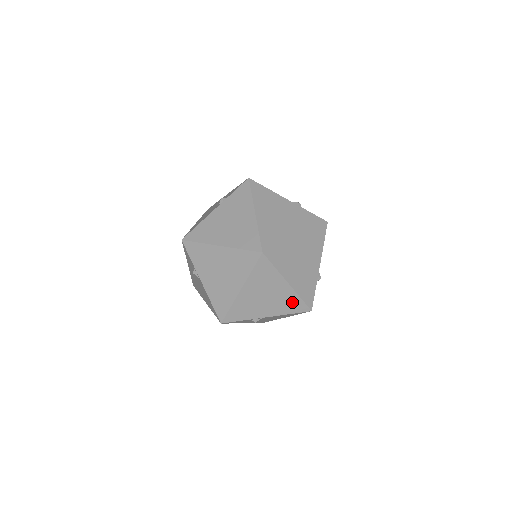
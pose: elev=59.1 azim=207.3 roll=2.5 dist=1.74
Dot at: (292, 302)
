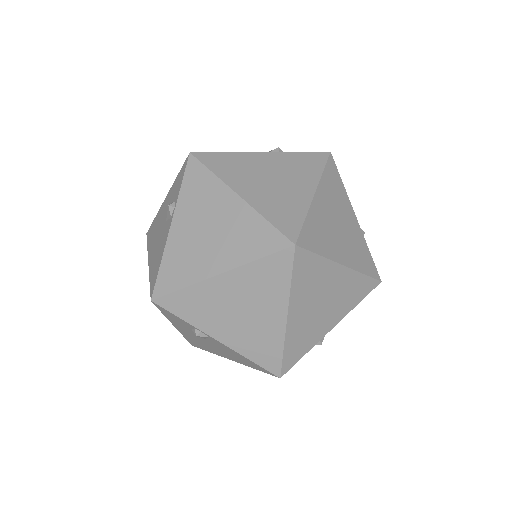
Dot at: (355, 287)
